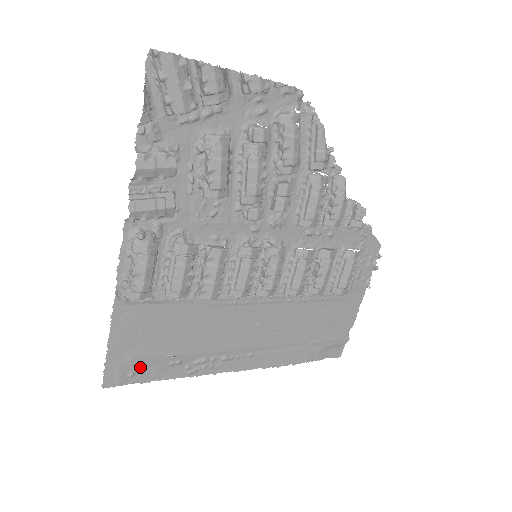
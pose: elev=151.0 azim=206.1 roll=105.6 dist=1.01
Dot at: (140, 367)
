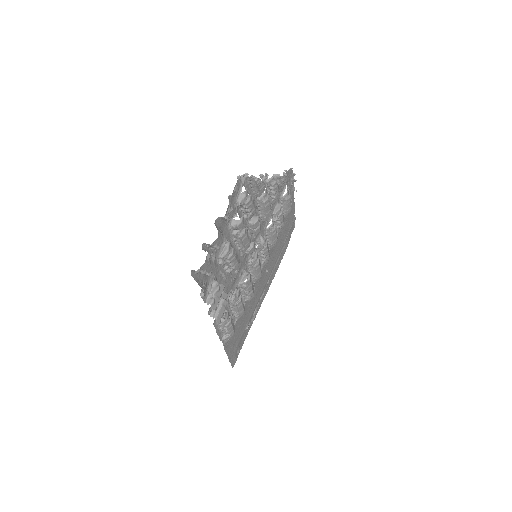
Dot at: (239, 345)
